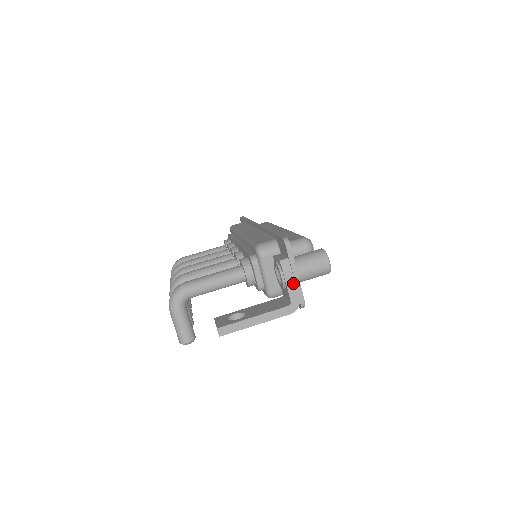
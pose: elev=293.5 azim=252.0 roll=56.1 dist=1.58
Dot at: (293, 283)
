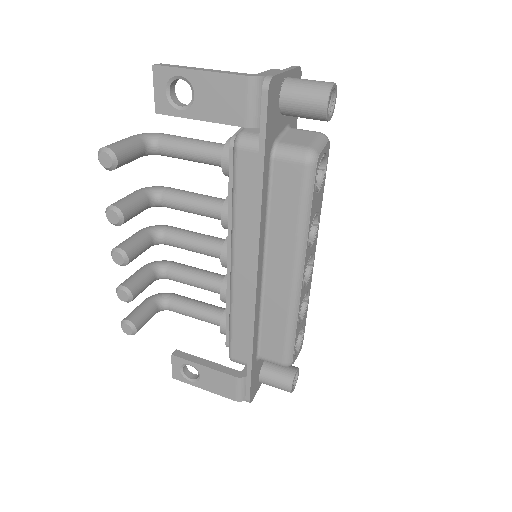
Dot at: (275, 72)
